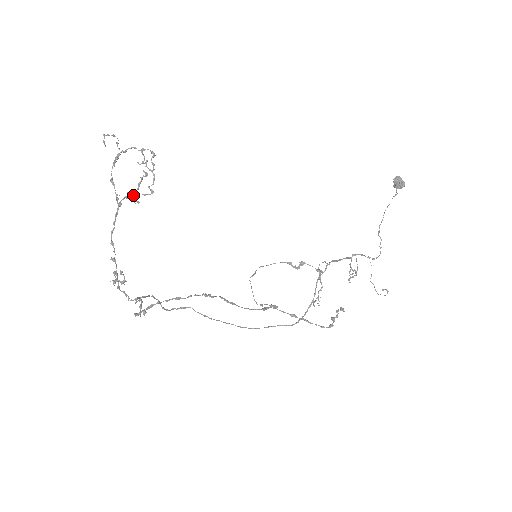
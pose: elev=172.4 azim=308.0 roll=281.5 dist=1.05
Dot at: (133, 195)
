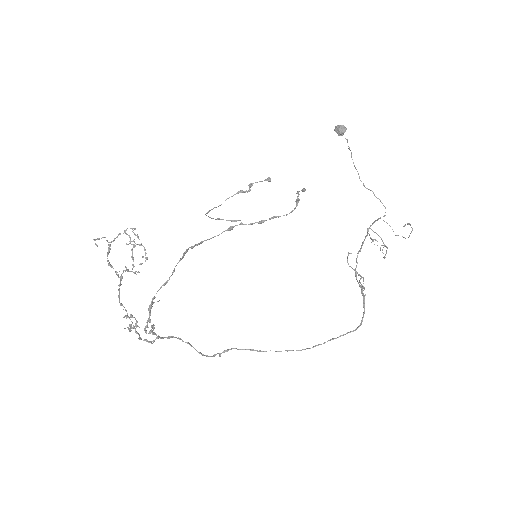
Dot at: (132, 269)
